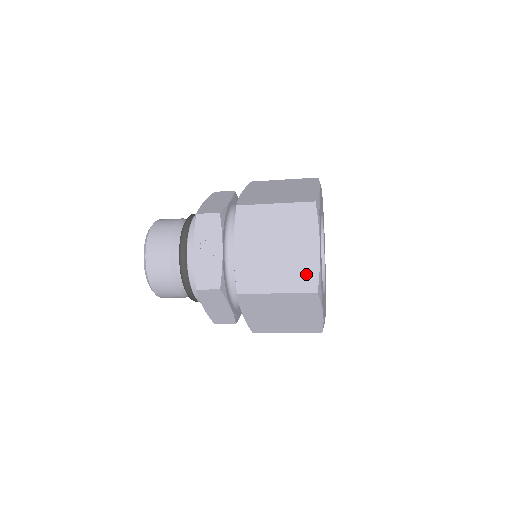
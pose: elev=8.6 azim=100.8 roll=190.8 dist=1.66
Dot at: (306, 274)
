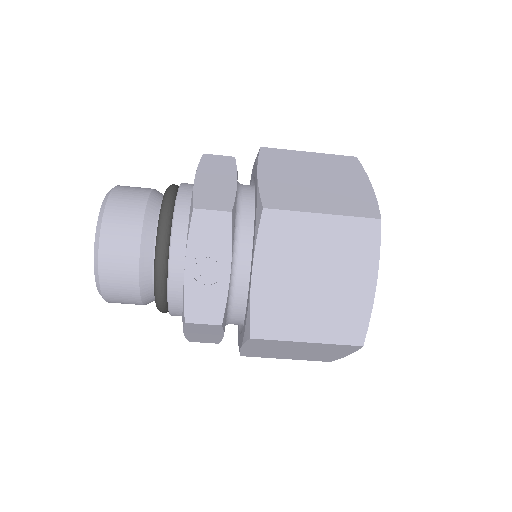
Dot at: (352, 320)
